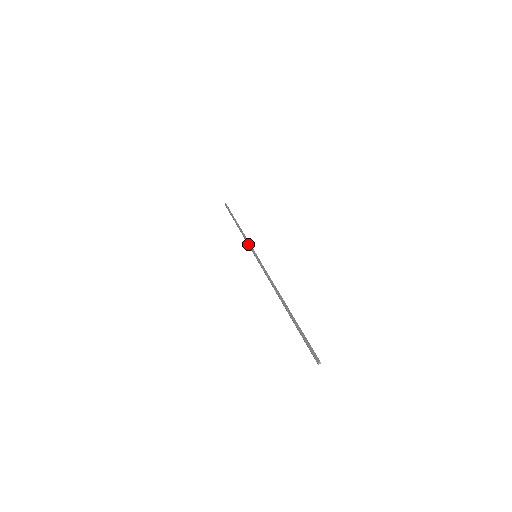
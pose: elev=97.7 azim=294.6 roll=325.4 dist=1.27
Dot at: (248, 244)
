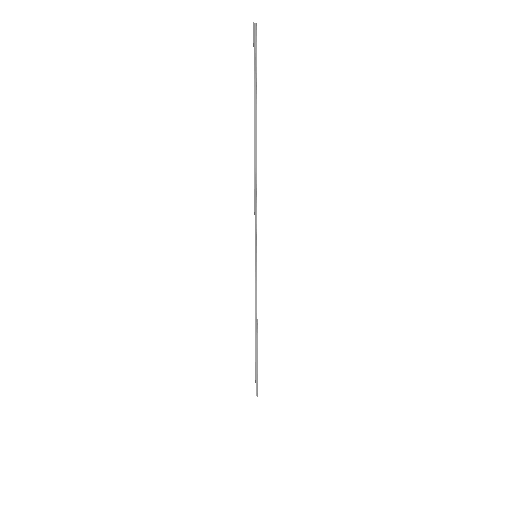
Dot at: (255, 283)
